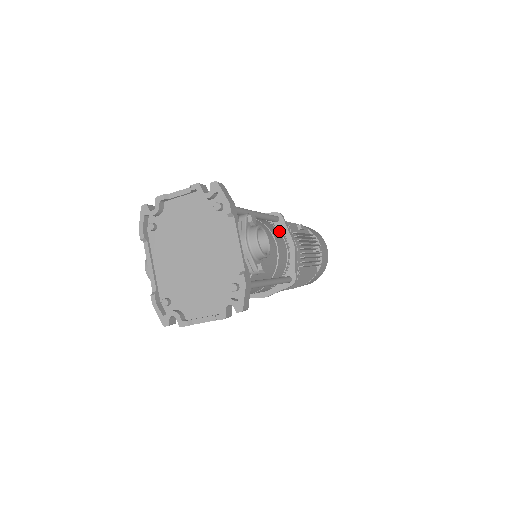
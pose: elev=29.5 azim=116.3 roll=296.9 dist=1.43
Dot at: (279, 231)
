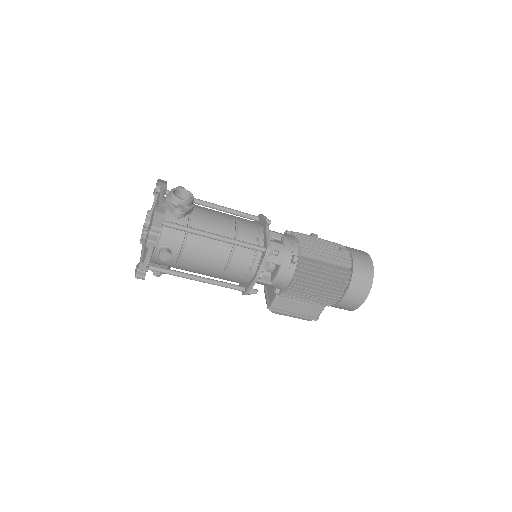
Dot at: (256, 222)
